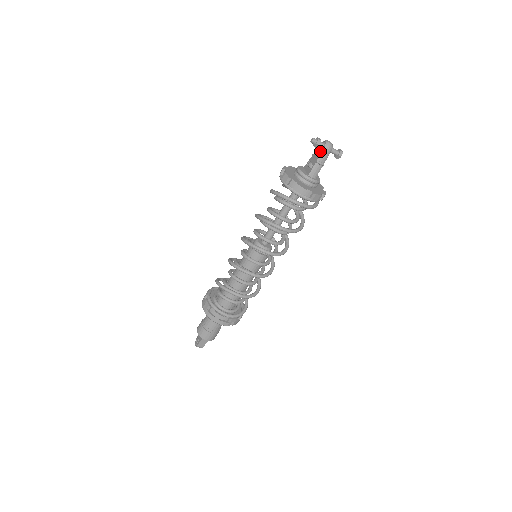
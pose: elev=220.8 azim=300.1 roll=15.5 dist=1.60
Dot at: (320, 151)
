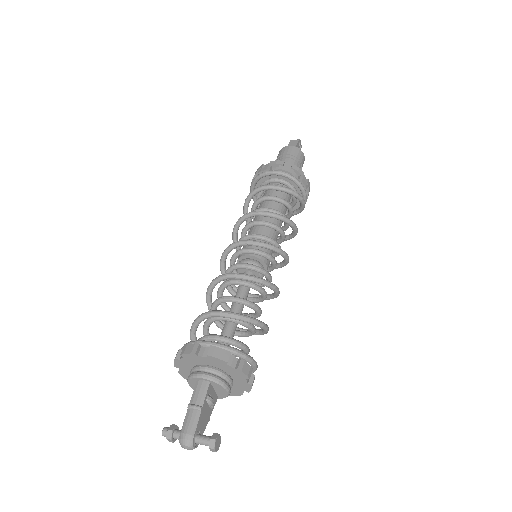
Dot at: occluded
